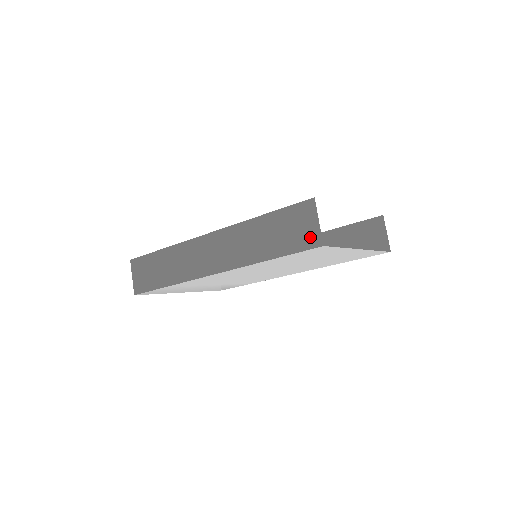
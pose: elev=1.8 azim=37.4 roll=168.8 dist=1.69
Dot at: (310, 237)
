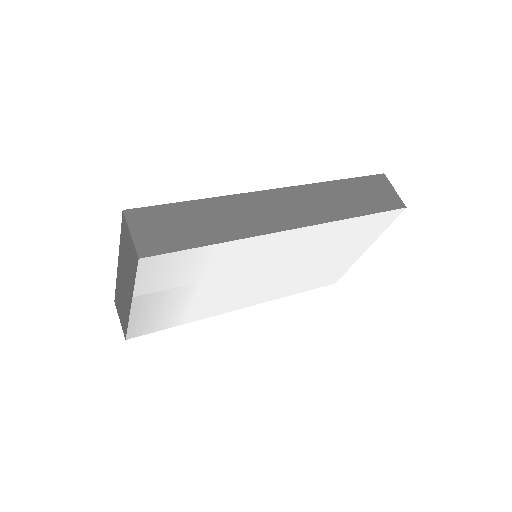
Dot at: (393, 200)
